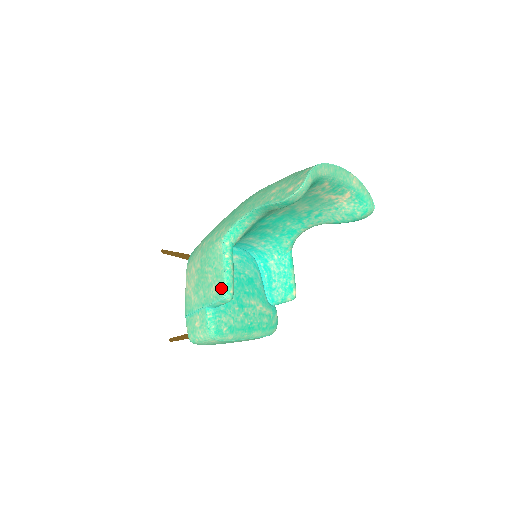
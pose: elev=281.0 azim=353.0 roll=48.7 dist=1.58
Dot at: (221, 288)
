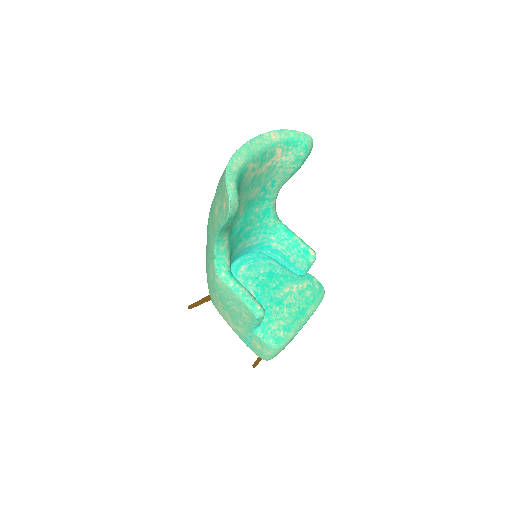
Dot at: (249, 312)
